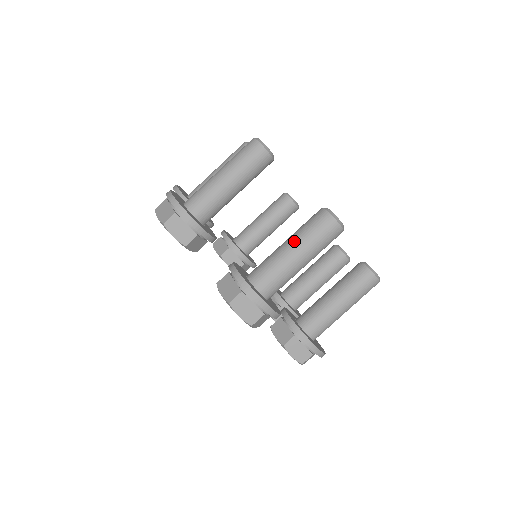
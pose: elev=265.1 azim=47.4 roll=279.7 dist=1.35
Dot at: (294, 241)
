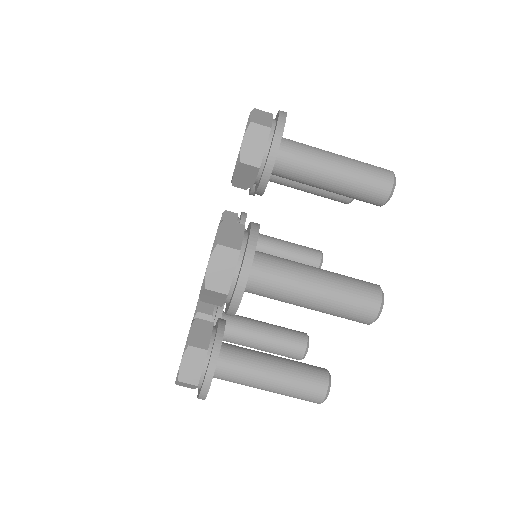
Dot at: (279, 384)
